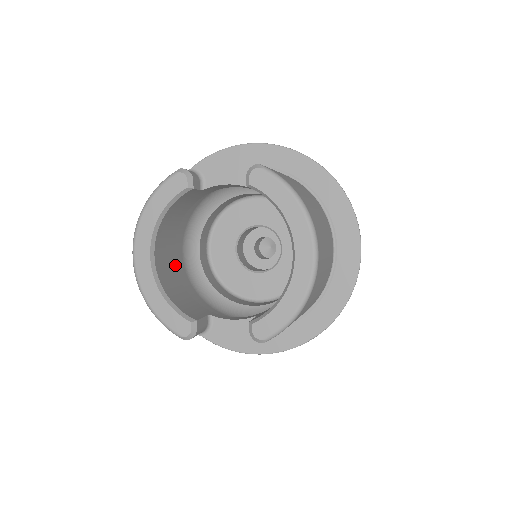
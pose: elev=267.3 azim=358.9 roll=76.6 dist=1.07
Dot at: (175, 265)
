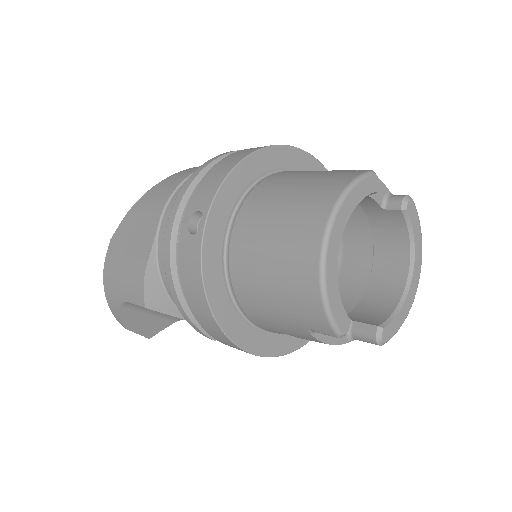
Dot at: occluded
